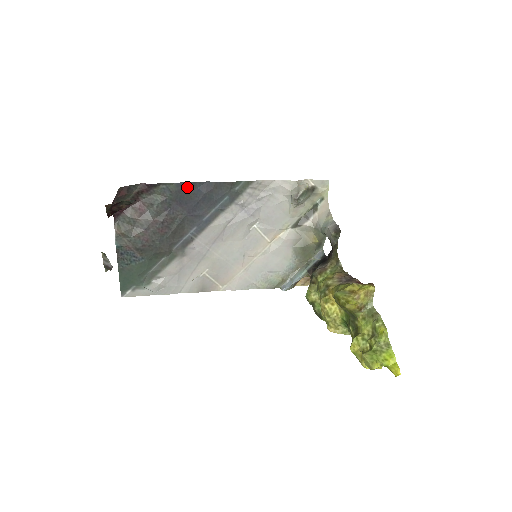
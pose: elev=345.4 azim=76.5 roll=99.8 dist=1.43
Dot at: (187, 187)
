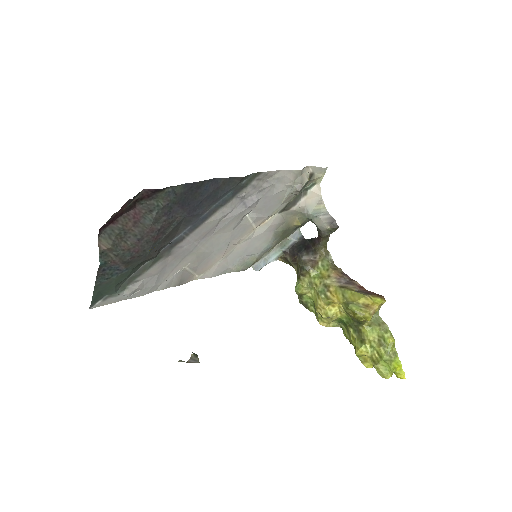
Dot at: (194, 187)
